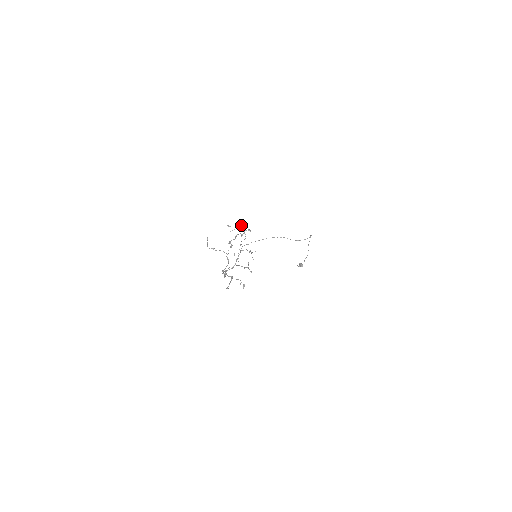
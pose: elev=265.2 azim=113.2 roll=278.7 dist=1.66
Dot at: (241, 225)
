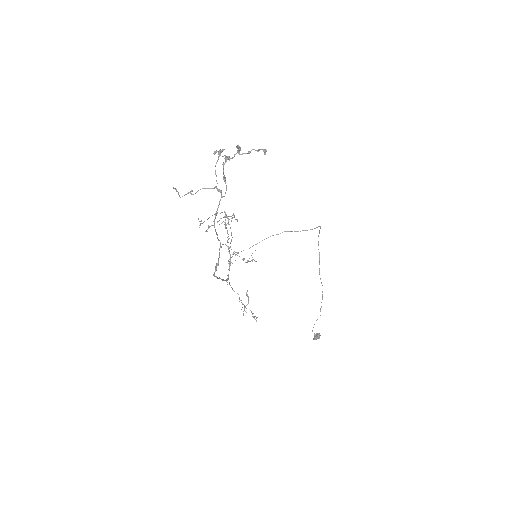
Dot at: occluded
